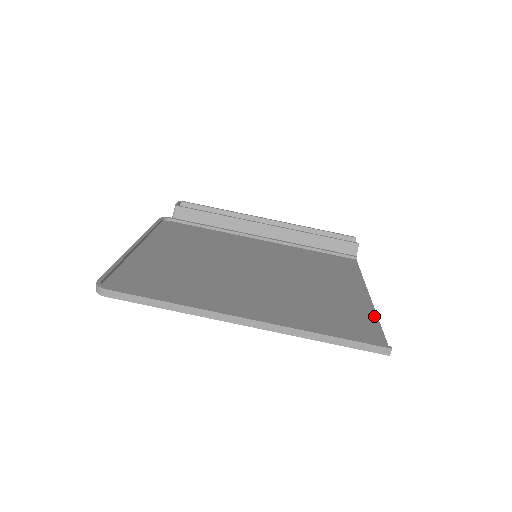
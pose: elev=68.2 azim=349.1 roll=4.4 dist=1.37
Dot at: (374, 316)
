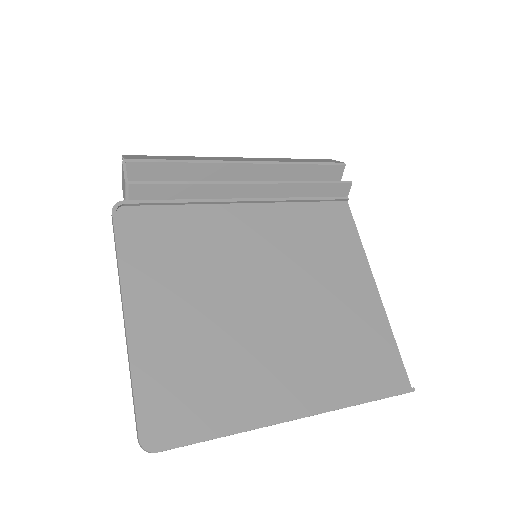
Dot at: (389, 331)
